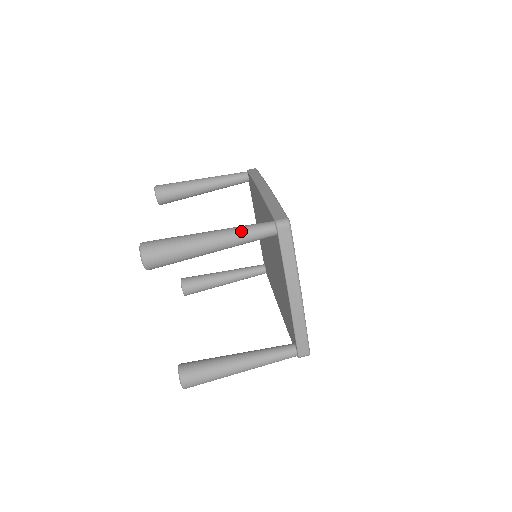
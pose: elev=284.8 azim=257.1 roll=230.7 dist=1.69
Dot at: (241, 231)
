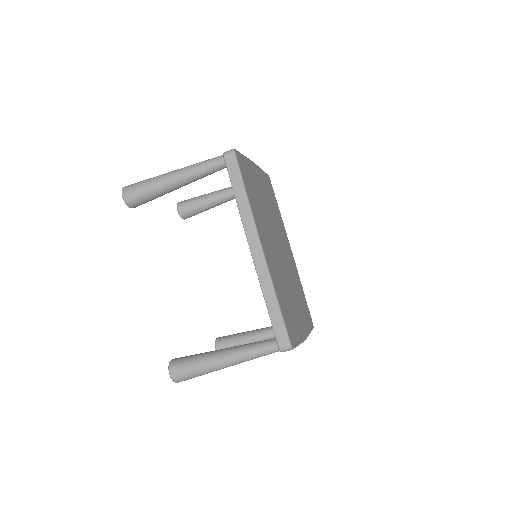
Dot at: (251, 358)
